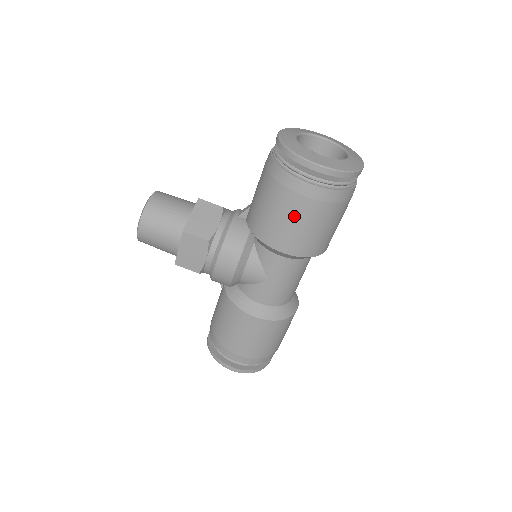
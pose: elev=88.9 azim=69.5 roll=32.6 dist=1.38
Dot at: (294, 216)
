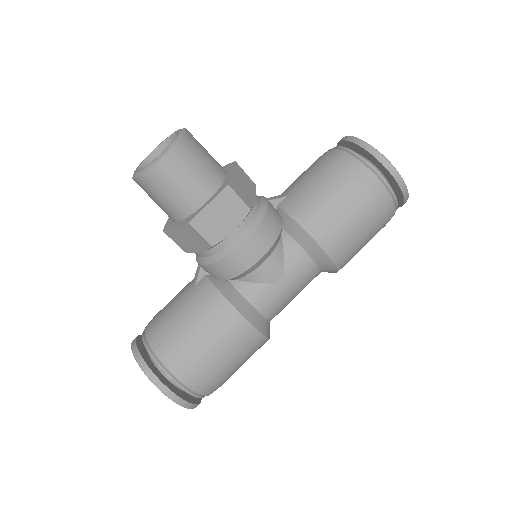
Dot at: (358, 216)
